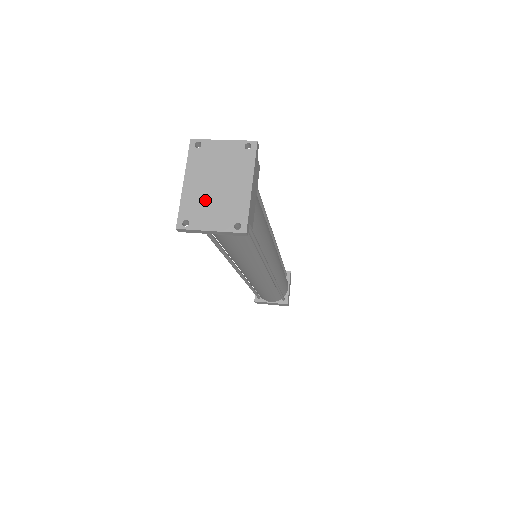
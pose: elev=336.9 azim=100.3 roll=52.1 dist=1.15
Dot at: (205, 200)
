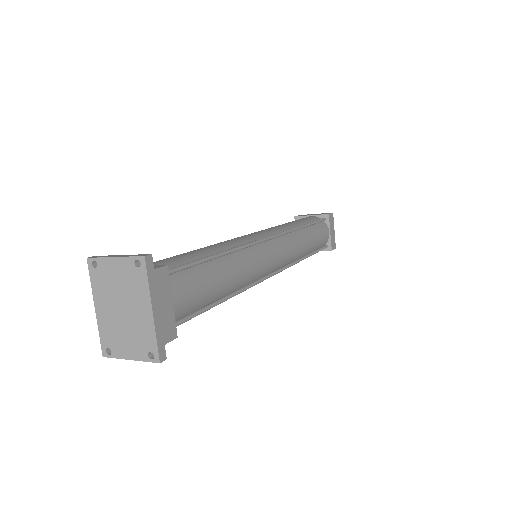
Dot at: (117, 327)
